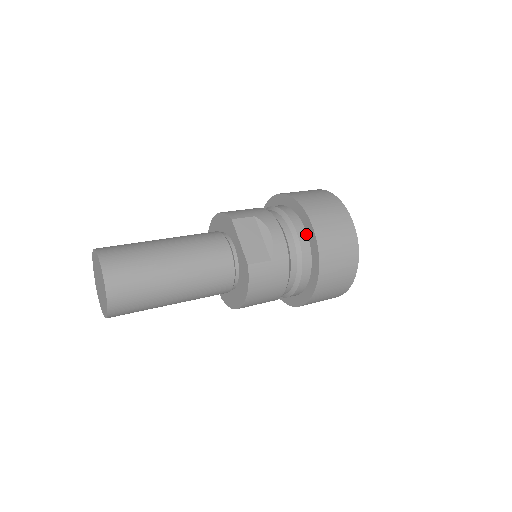
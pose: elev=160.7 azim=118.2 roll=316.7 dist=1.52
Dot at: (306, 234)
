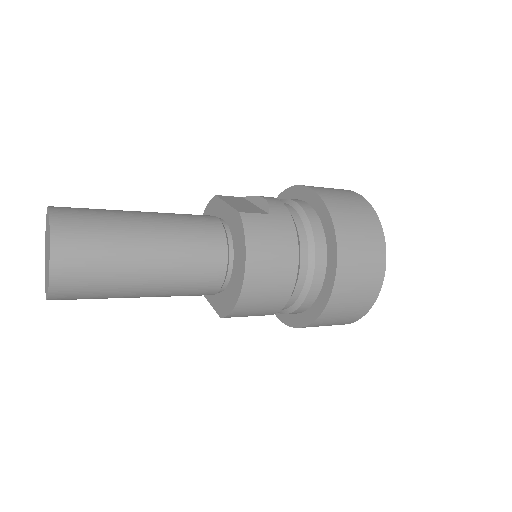
Dot at: (307, 204)
